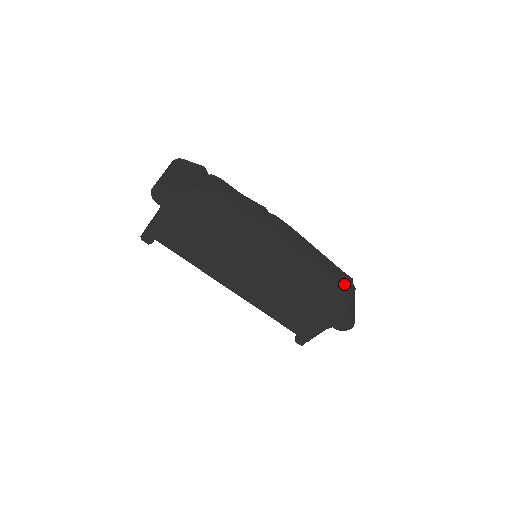
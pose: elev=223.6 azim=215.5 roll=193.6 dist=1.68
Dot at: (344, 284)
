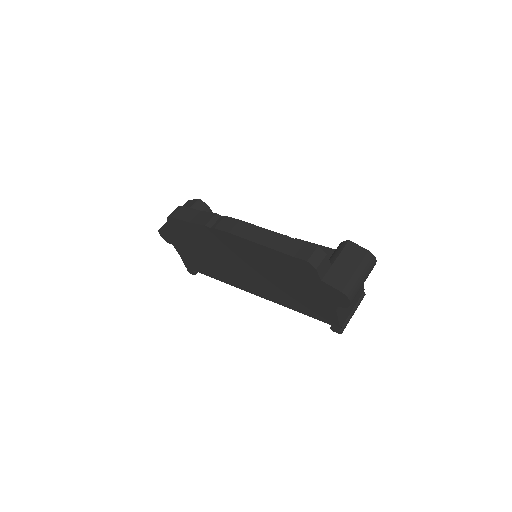
Dot at: (297, 256)
